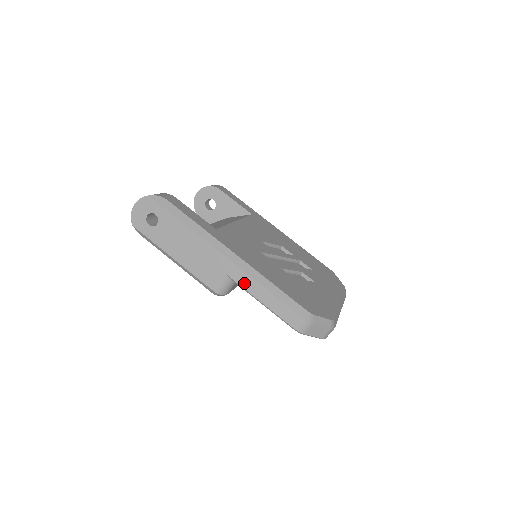
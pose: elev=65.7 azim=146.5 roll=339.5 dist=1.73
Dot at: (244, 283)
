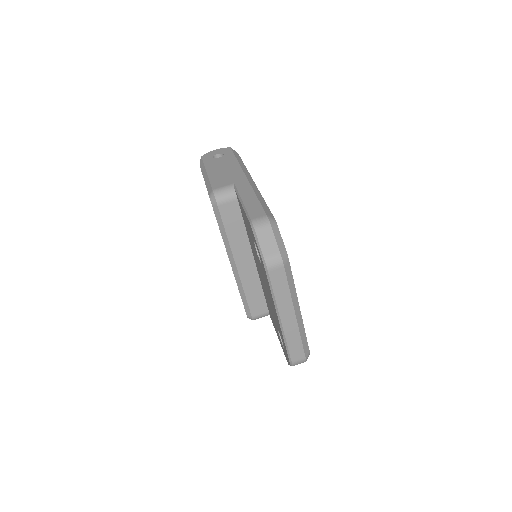
Dot at: (242, 189)
